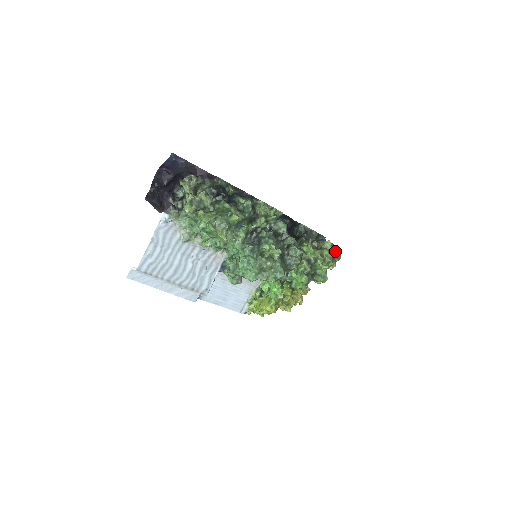
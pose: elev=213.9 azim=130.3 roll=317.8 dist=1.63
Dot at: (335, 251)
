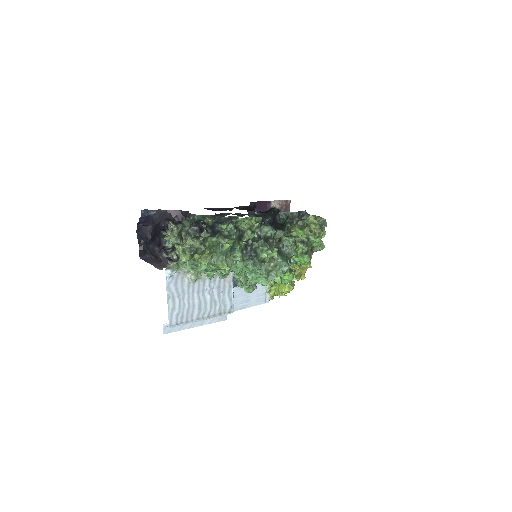
Dot at: (320, 220)
